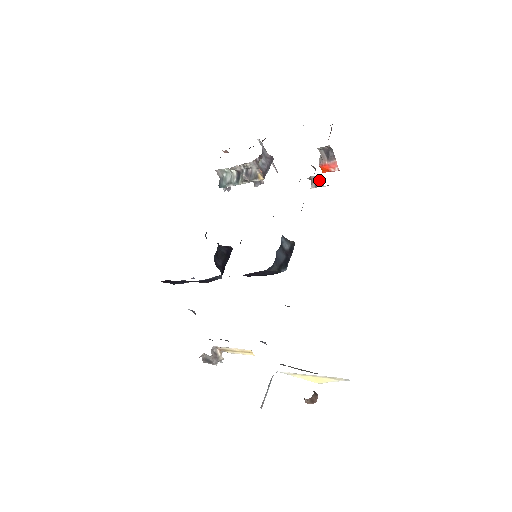
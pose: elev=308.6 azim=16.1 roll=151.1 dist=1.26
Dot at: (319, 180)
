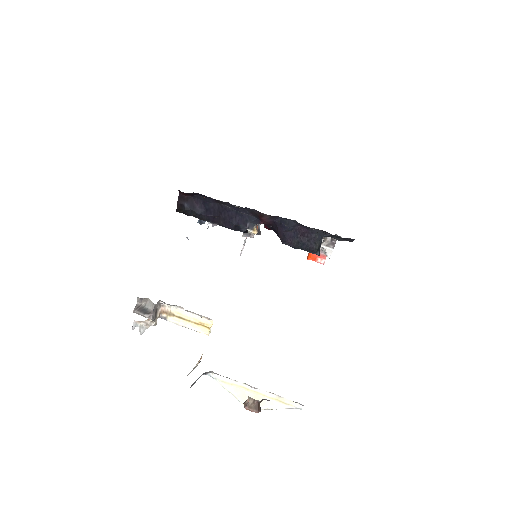
Dot at: (332, 243)
